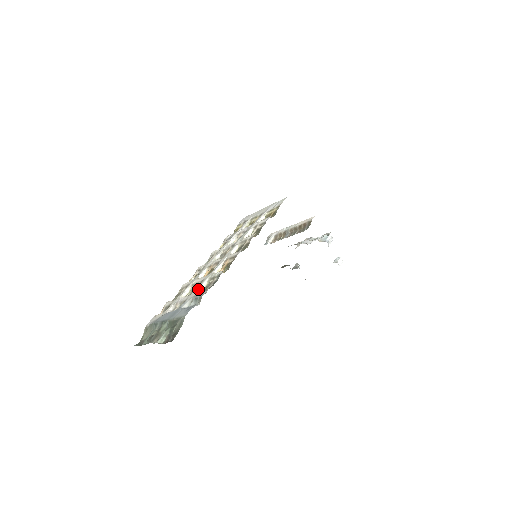
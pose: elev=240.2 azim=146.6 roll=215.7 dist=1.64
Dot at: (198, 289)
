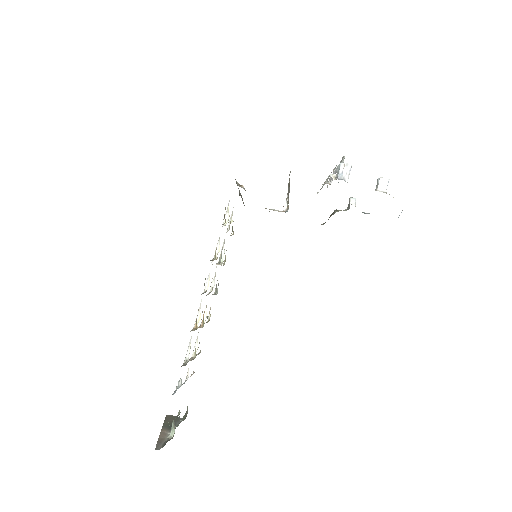
Dot at: (186, 356)
